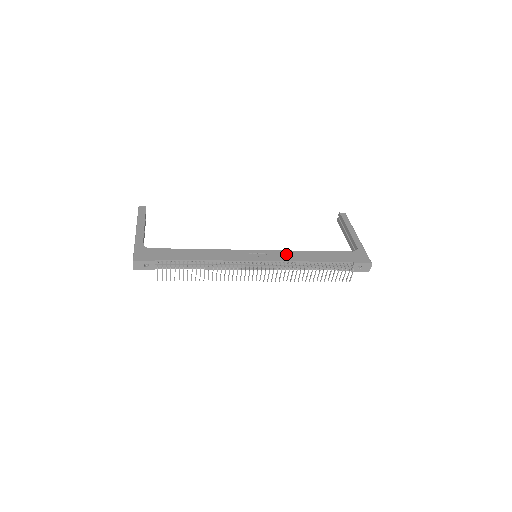
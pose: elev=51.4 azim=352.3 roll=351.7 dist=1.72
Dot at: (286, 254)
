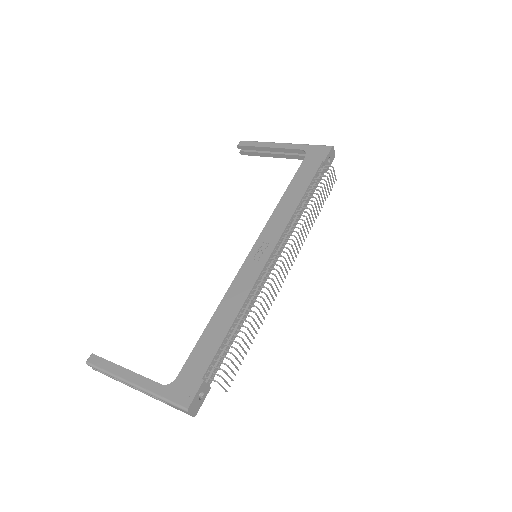
Dot at: (275, 222)
